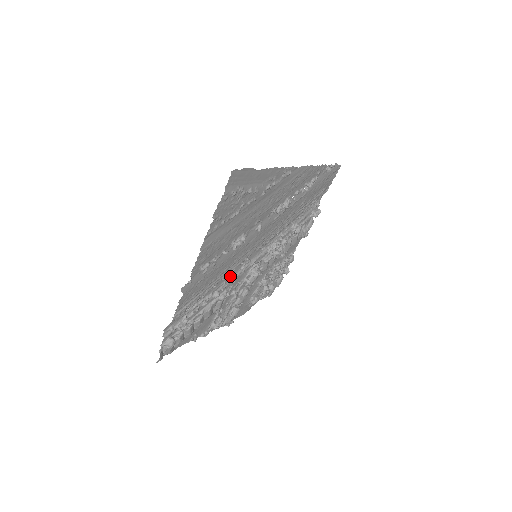
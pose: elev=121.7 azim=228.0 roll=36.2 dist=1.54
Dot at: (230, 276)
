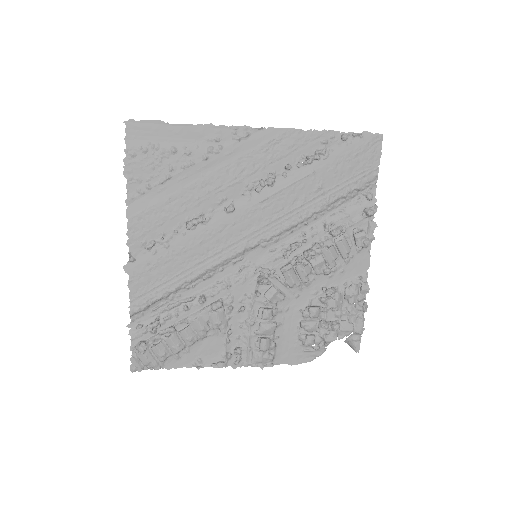
Dot at: (221, 279)
